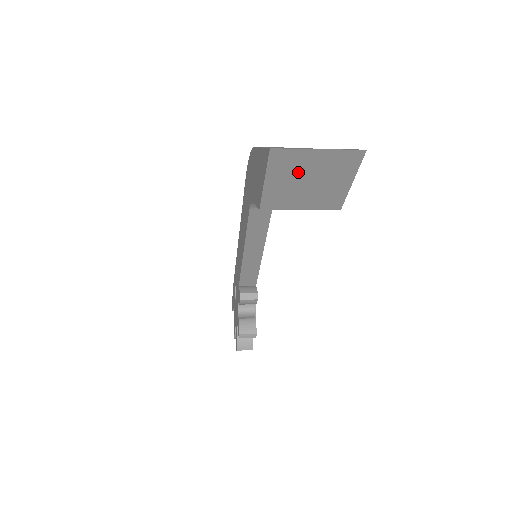
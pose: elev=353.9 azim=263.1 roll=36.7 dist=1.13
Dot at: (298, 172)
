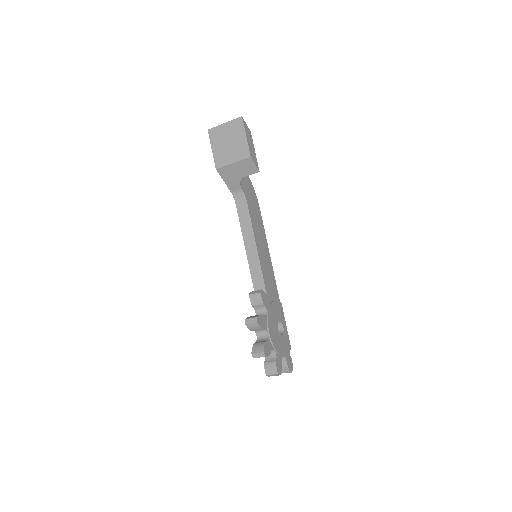
Dot at: (222, 139)
